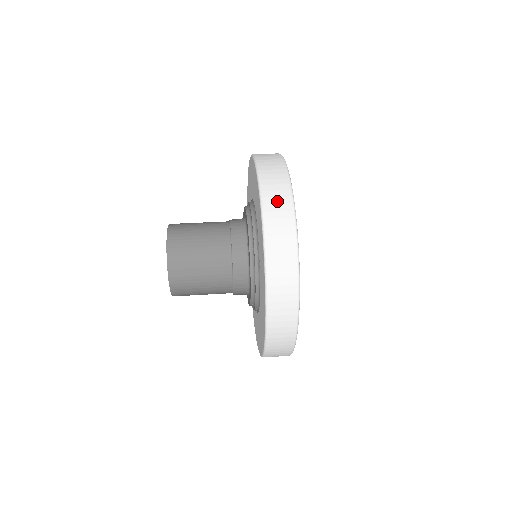
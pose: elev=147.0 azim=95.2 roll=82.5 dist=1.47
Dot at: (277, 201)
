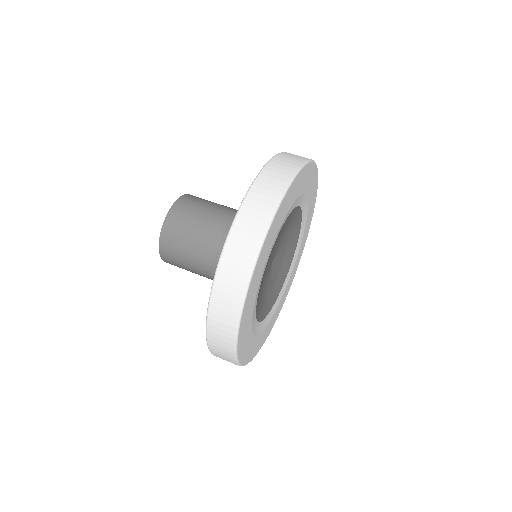
Dot at: (220, 343)
